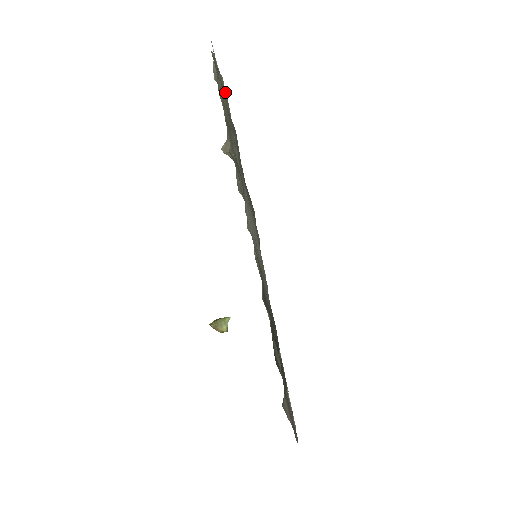
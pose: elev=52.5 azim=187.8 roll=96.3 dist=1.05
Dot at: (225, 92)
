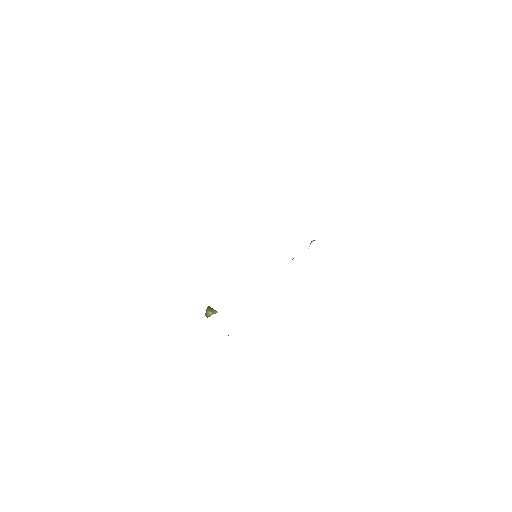
Dot at: occluded
